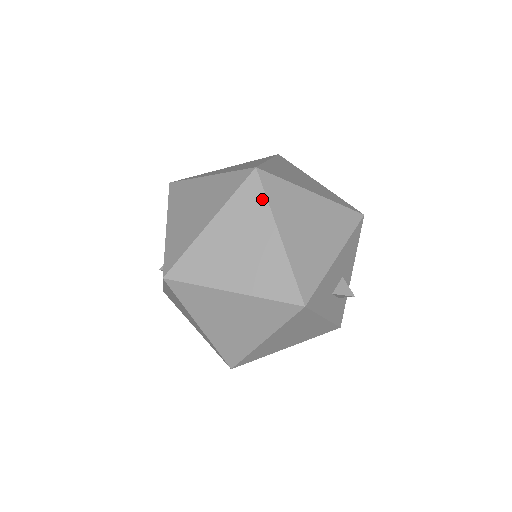
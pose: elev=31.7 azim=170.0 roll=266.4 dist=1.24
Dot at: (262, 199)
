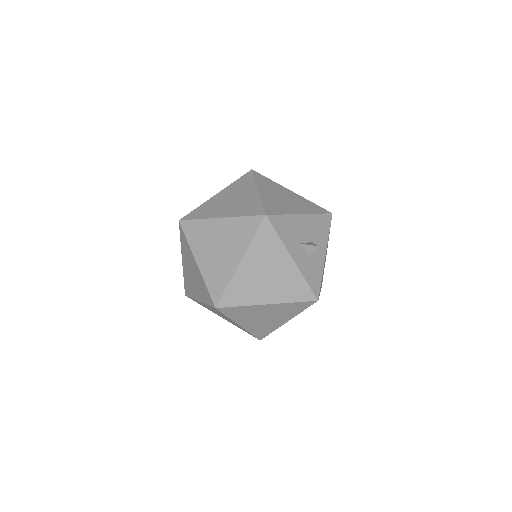
Dot at: (251, 179)
